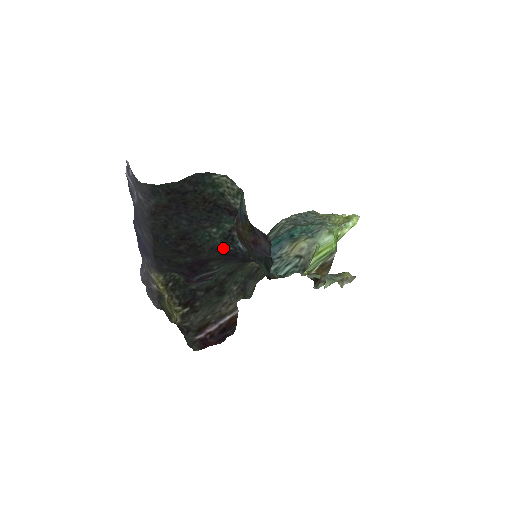
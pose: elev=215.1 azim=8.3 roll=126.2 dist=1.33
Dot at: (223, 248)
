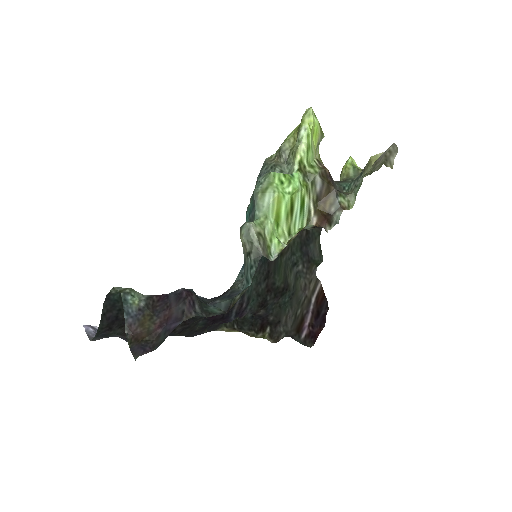
Dot at: occluded
